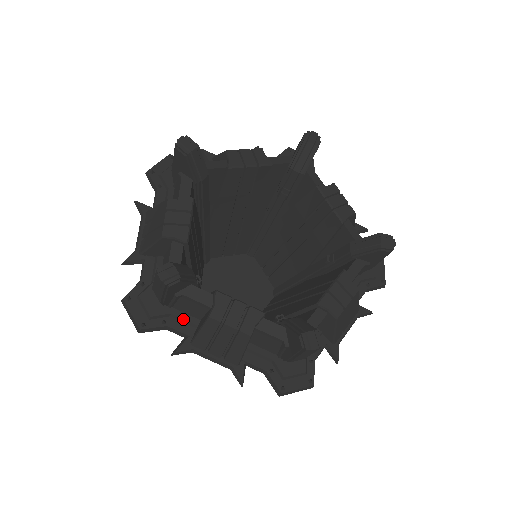
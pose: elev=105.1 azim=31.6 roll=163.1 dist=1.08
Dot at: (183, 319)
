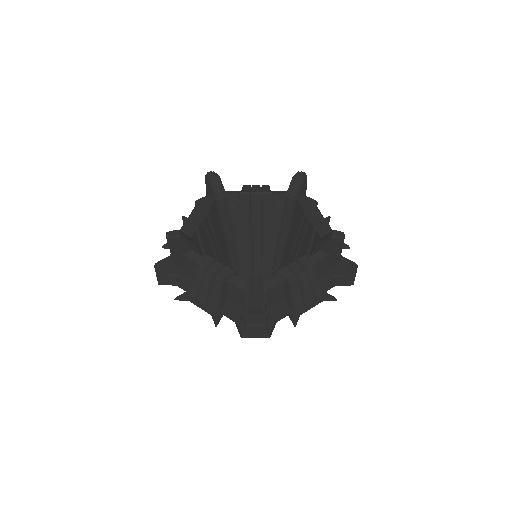
Dot at: (277, 307)
